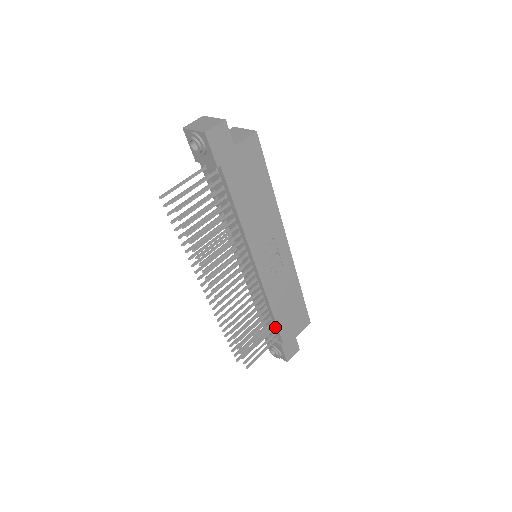
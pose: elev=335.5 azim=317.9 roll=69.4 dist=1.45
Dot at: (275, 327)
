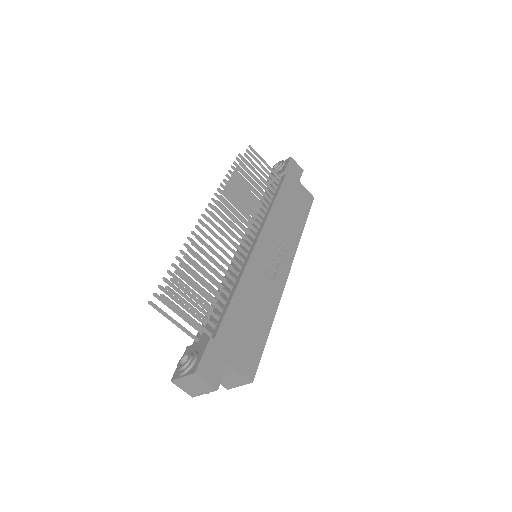
Dot at: (222, 315)
